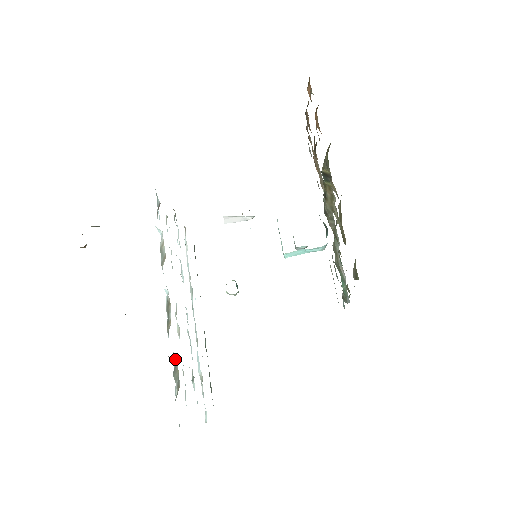
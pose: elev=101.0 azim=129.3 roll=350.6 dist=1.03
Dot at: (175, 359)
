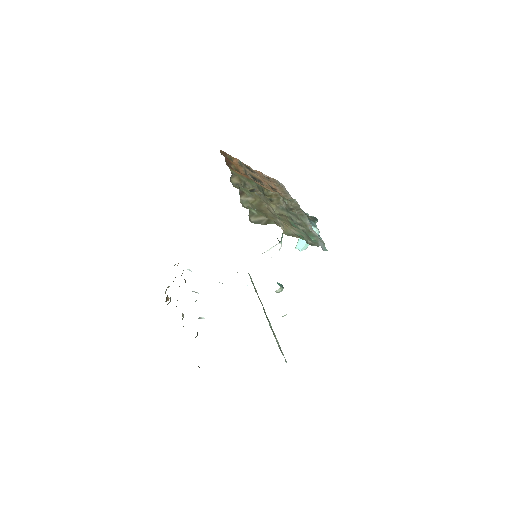
Dot at: (204, 318)
